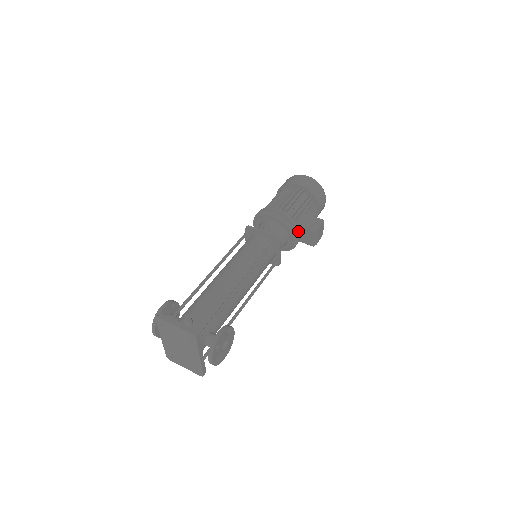
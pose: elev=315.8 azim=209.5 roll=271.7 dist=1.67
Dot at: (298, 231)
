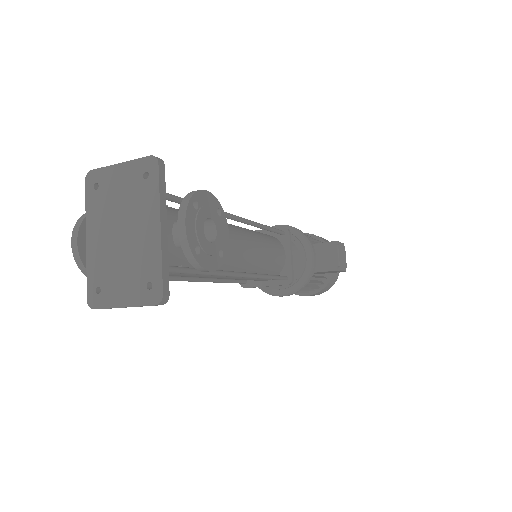
Dot at: (312, 246)
